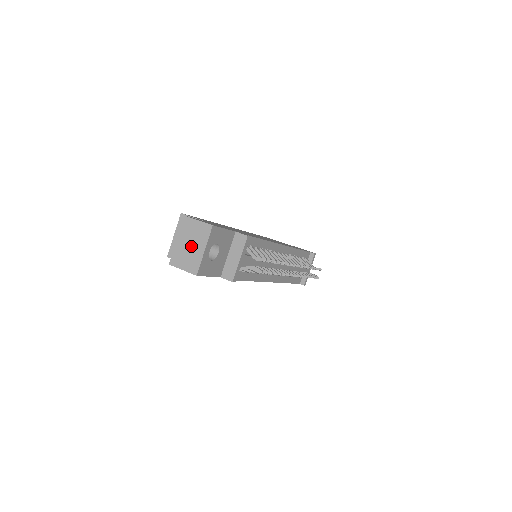
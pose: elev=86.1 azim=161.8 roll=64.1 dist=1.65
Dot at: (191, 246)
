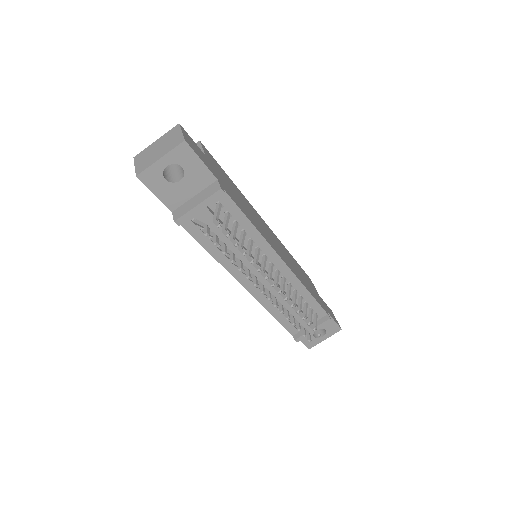
Dot at: (158, 150)
